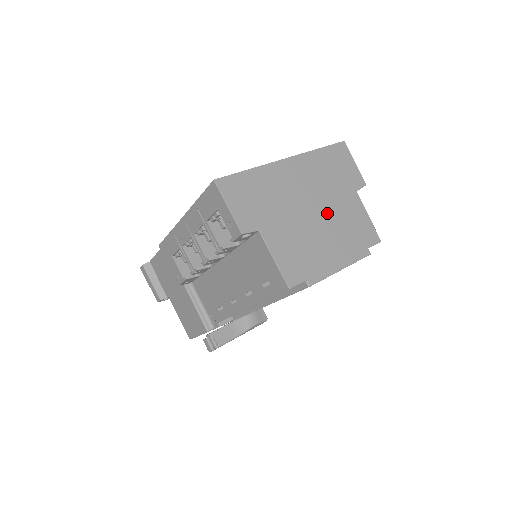
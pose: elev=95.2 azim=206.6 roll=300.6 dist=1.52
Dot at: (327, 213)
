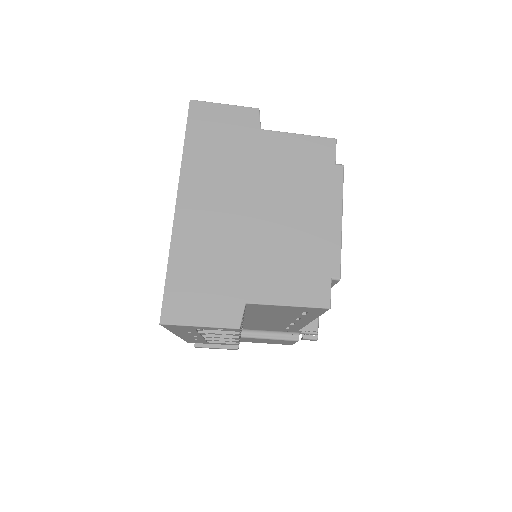
Dot at: (268, 193)
